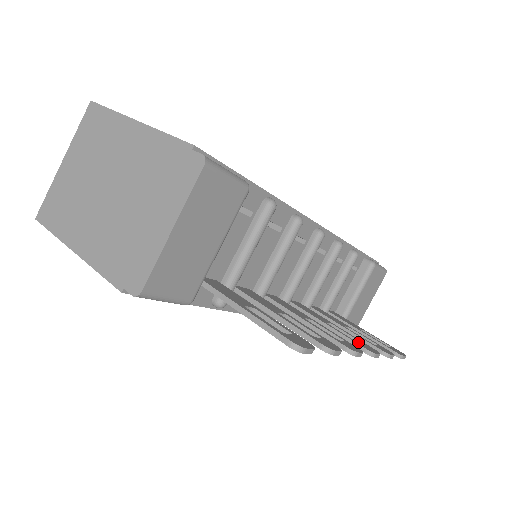
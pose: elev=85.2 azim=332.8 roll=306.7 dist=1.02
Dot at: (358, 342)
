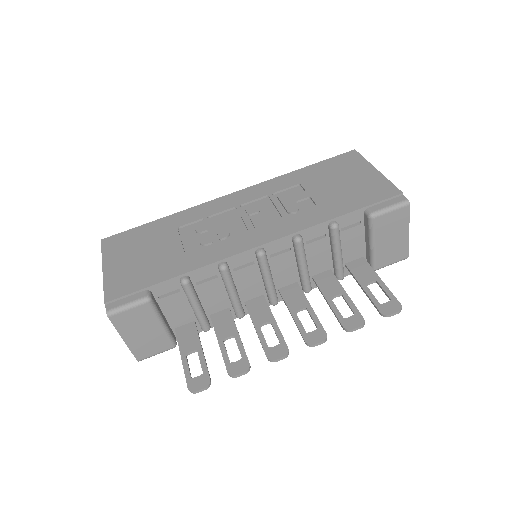
Dot at: (316, 327)
